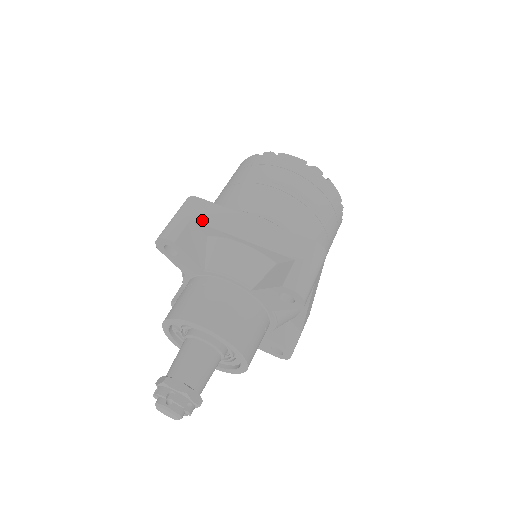
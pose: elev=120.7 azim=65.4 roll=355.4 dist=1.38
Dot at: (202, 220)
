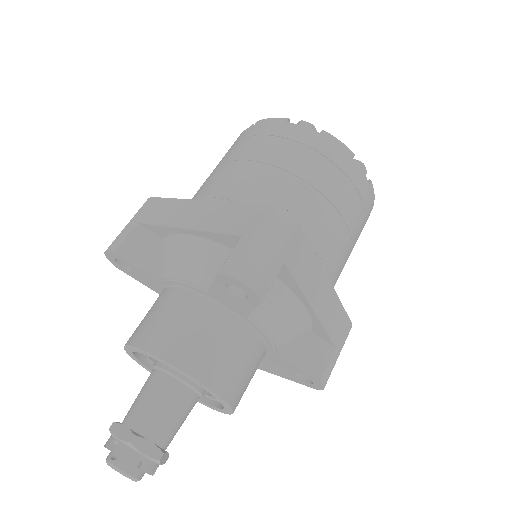
Dot at: (149, 220)
